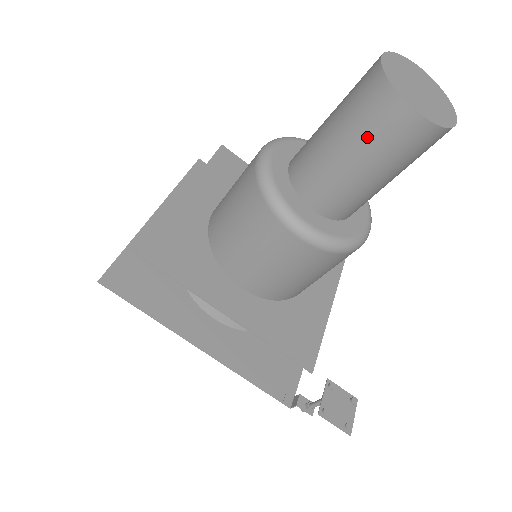
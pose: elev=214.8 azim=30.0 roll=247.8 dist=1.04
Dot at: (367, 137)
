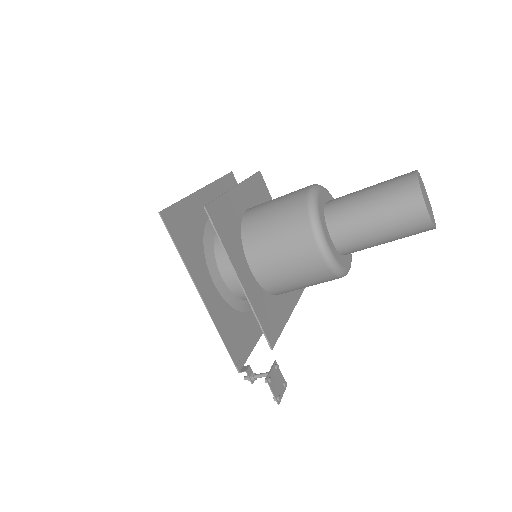
Dot at: (392, 209)
